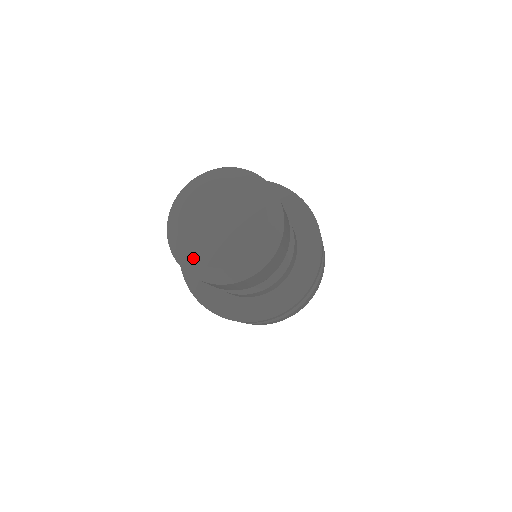
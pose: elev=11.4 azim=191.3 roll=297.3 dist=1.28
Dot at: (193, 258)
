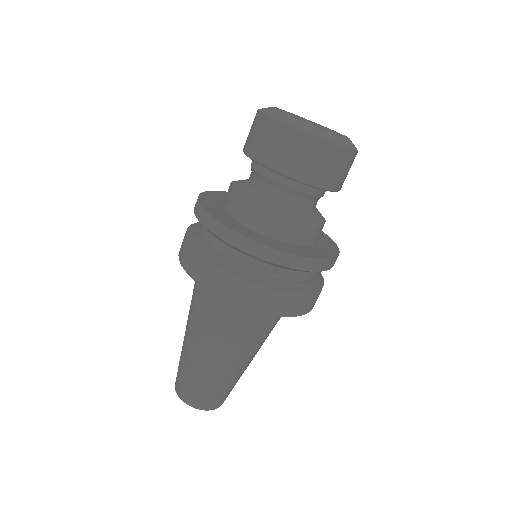
Dot at: (282, 111)
